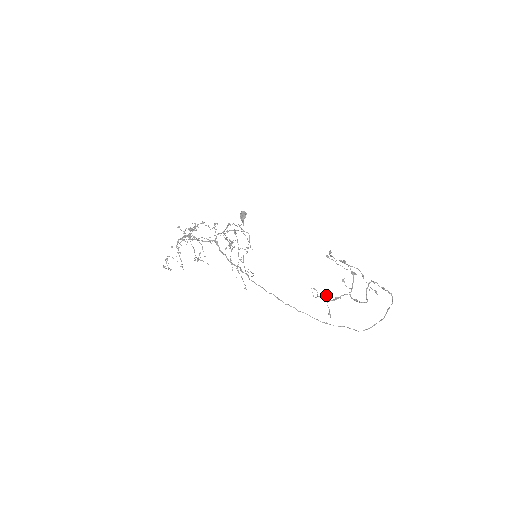
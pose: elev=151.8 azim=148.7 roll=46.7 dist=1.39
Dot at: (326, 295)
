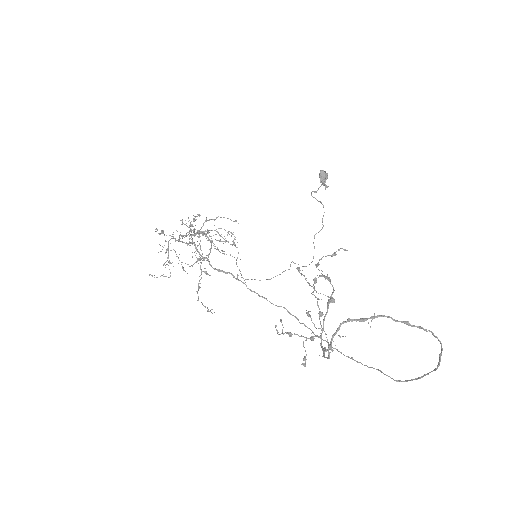
Dot at: (288, 333)
